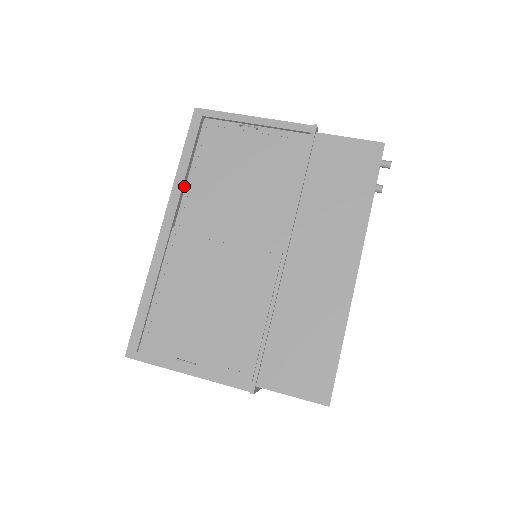
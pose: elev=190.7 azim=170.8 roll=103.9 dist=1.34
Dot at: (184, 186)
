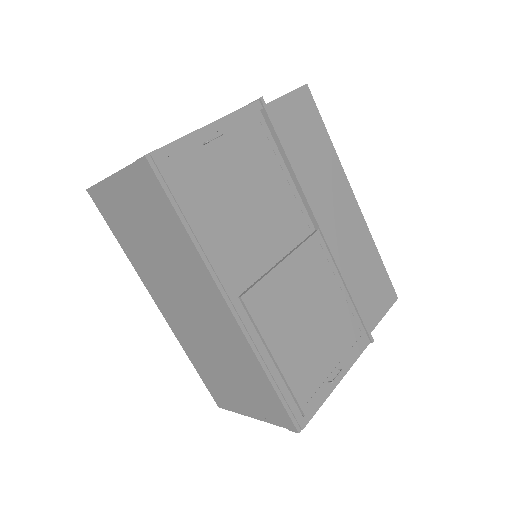
Dot at: (209, 251)
